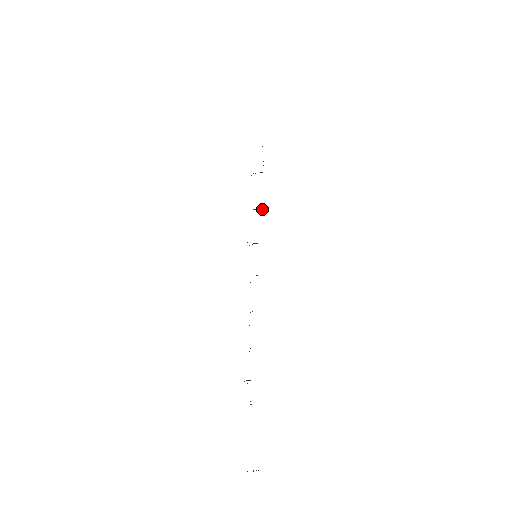
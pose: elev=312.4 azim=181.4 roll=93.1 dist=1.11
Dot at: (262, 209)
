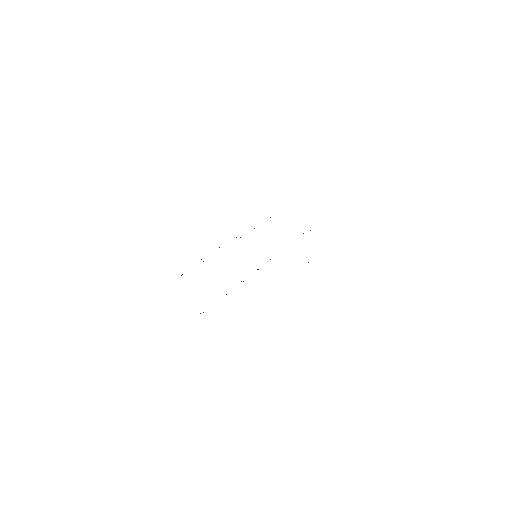
Dot at: occluded
